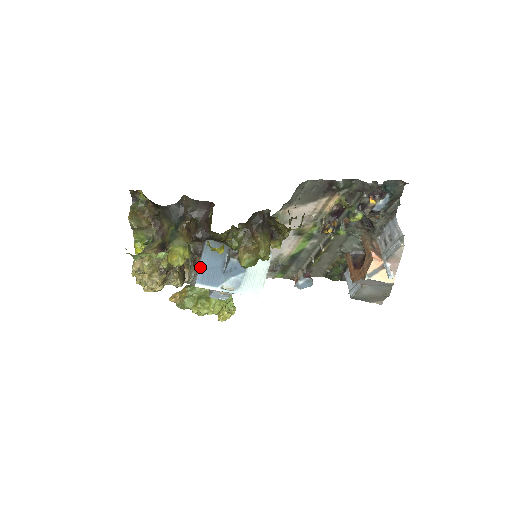
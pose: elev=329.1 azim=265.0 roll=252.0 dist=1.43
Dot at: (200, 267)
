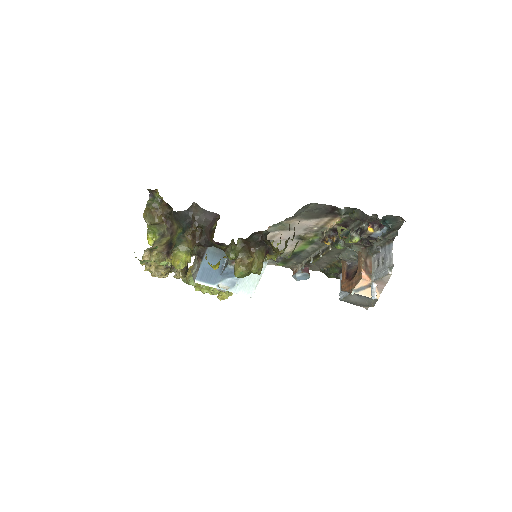
Dot at: (201, 267)
